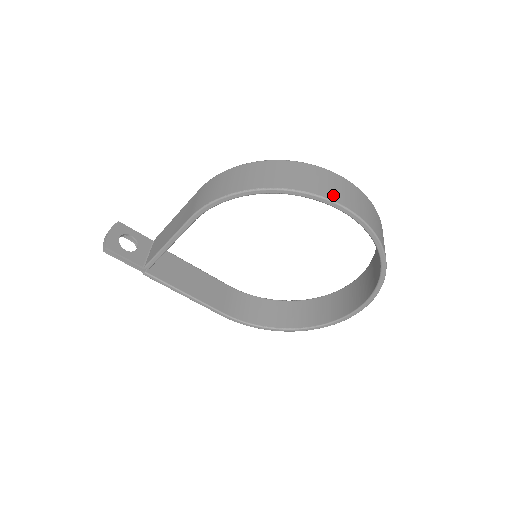
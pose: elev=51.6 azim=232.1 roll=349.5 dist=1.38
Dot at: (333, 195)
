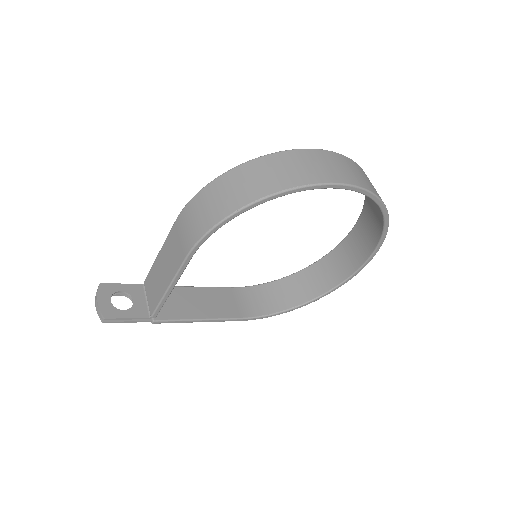
Dot at: (324, 176)
